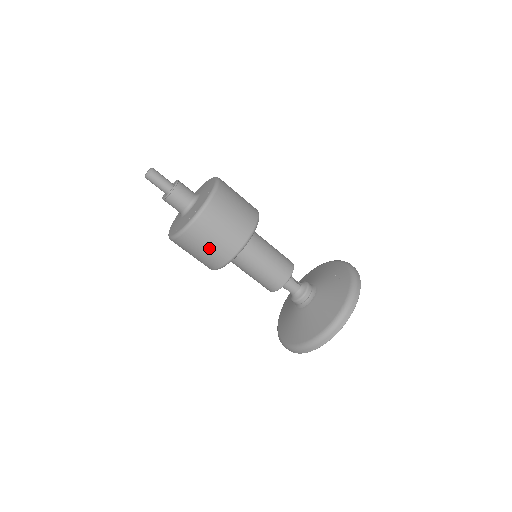
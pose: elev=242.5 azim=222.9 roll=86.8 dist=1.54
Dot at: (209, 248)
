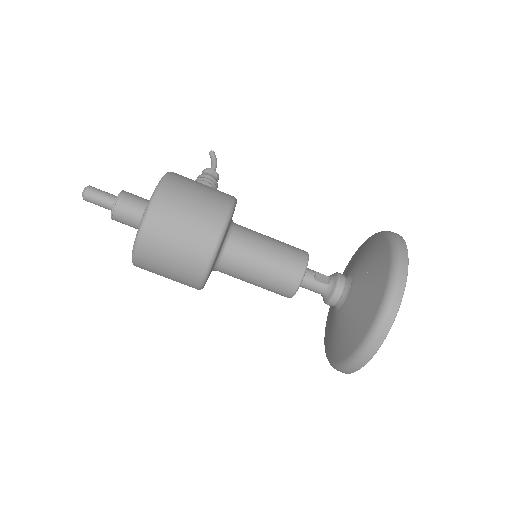
Dot at: (170, 276)
